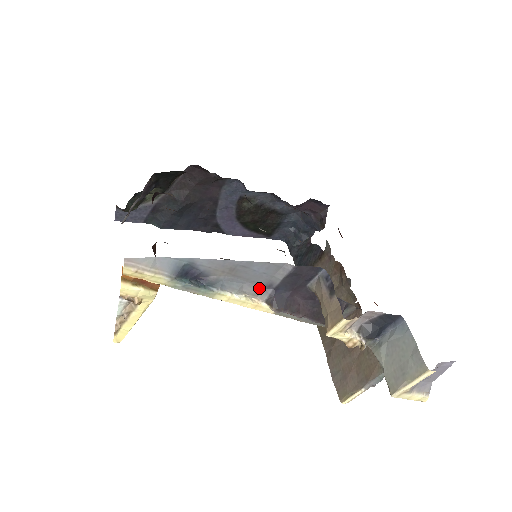
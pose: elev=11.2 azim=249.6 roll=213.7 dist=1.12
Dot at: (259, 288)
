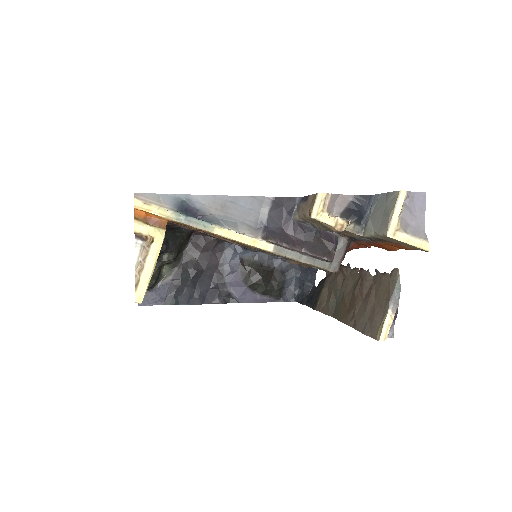
Dot at: (252, 227)
